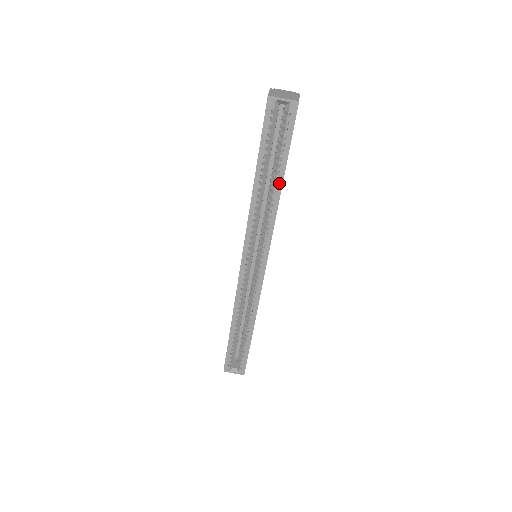
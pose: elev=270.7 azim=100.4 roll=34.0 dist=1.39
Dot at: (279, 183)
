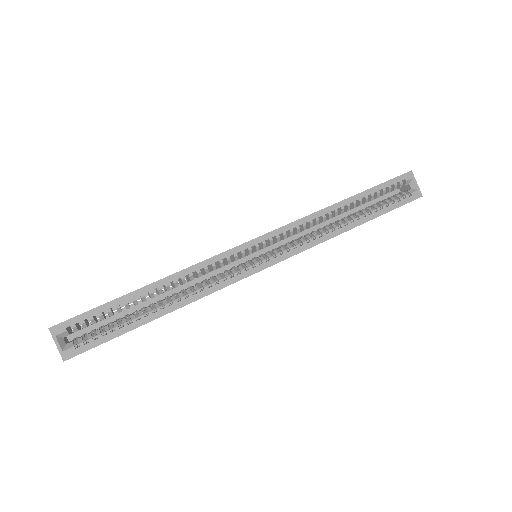
Dot at: (356, 223)
